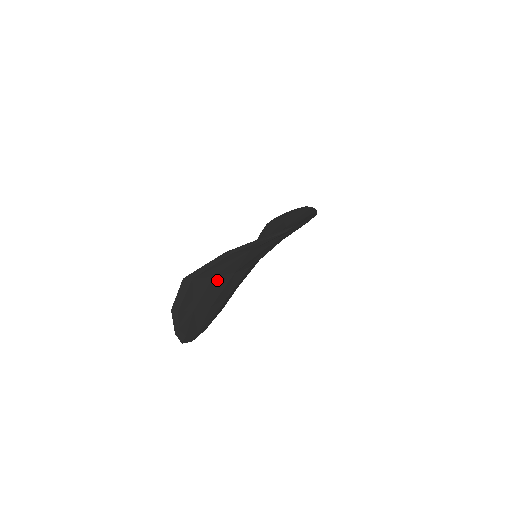
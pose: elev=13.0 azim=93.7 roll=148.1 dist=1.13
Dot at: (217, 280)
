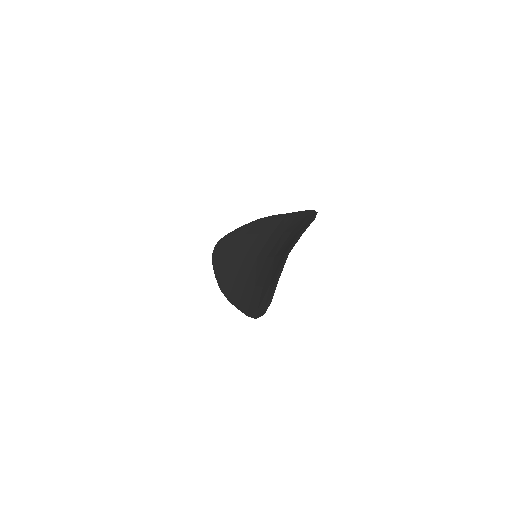
Dot at: occluded
